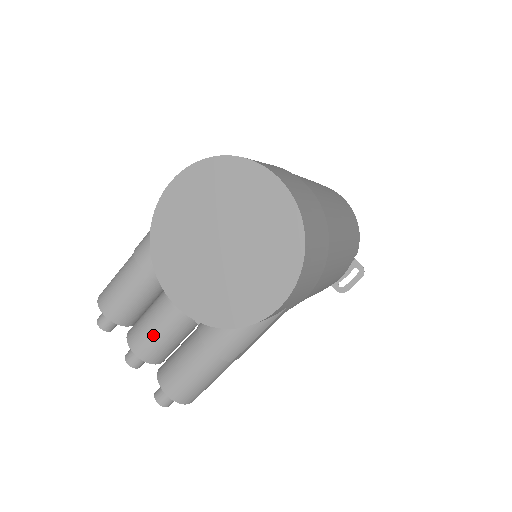
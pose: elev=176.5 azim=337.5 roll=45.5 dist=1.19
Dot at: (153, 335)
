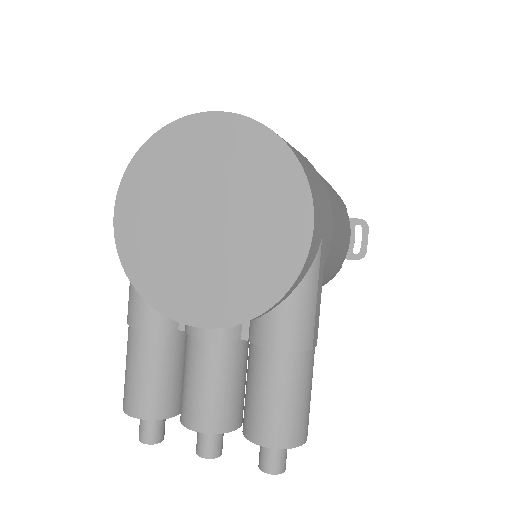
Dot at: (208, 392)
